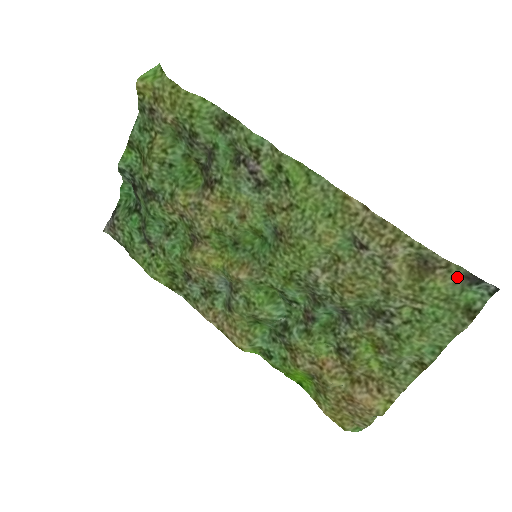
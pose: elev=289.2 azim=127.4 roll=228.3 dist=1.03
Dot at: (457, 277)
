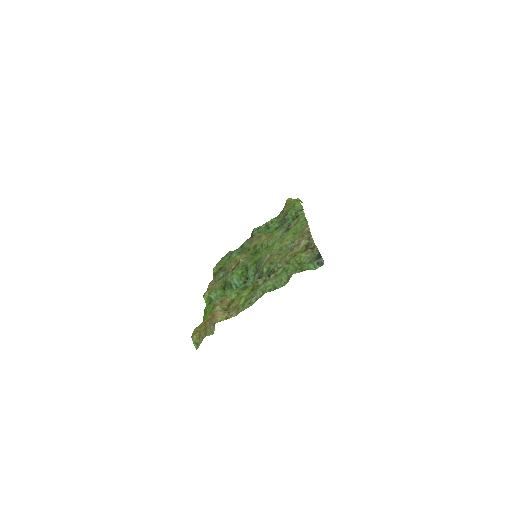
Dot at: (313, 256)
